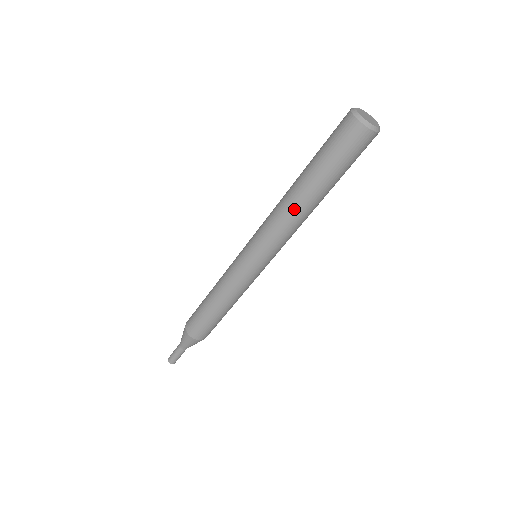
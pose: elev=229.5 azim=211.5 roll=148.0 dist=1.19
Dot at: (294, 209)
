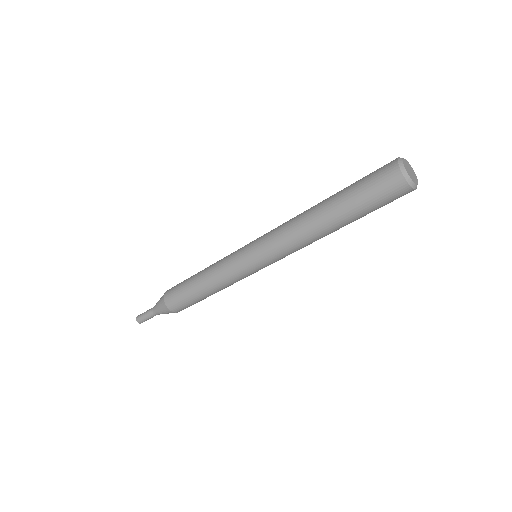
Dot at: (315, 236)
